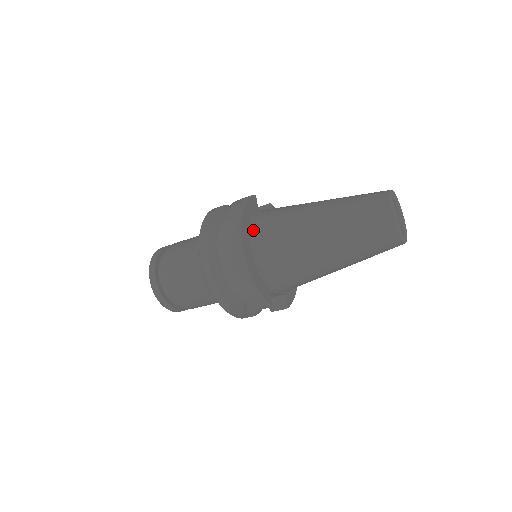
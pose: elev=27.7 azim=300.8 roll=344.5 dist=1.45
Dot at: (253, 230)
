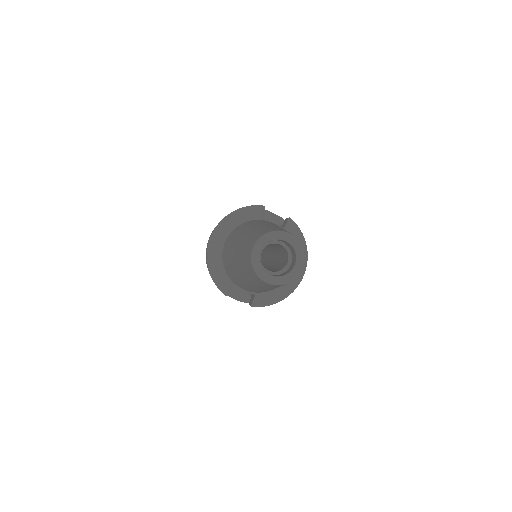
Dot at: (232, 231)
